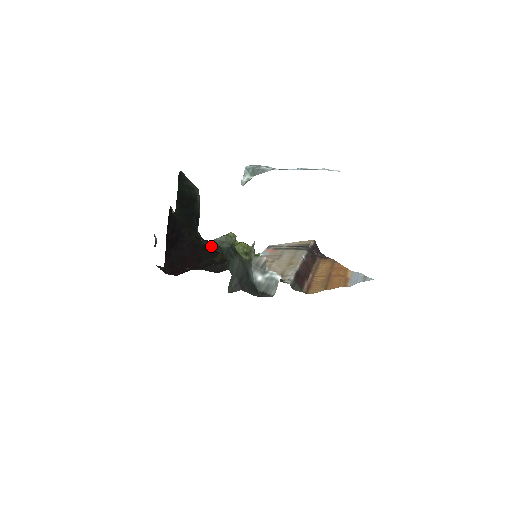
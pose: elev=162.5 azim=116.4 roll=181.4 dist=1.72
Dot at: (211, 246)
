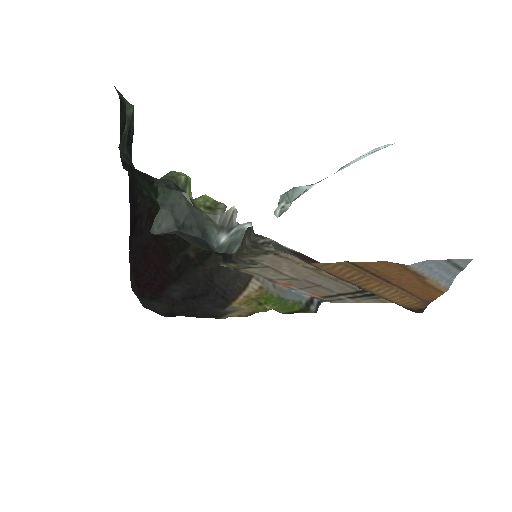
Dot at: (140, 172)
